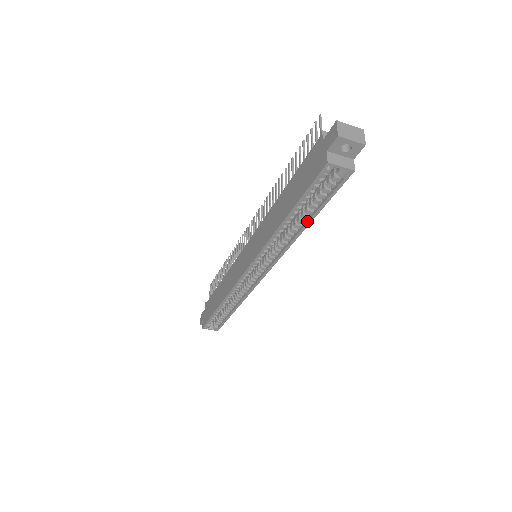
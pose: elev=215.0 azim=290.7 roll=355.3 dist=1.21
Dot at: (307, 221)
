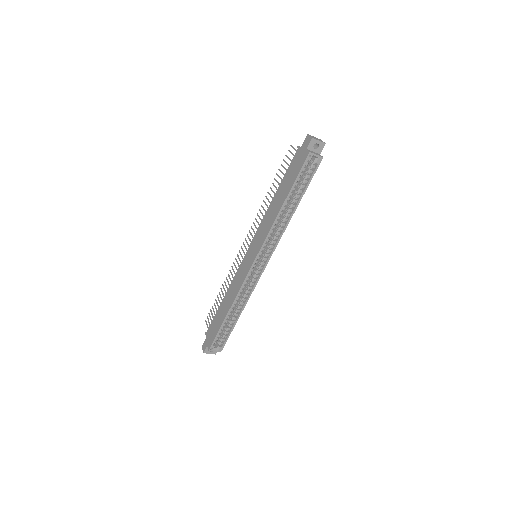
Dot at: (297, 203)
